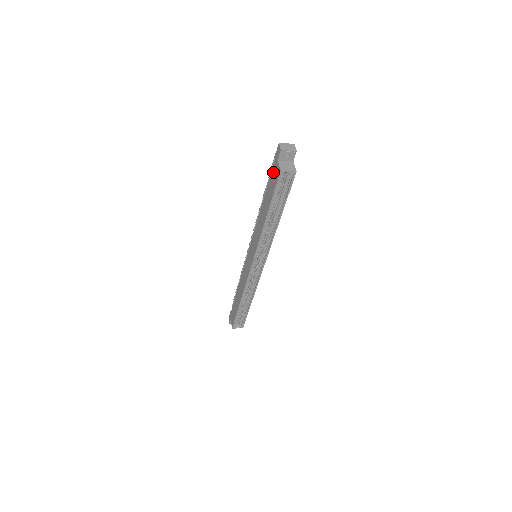
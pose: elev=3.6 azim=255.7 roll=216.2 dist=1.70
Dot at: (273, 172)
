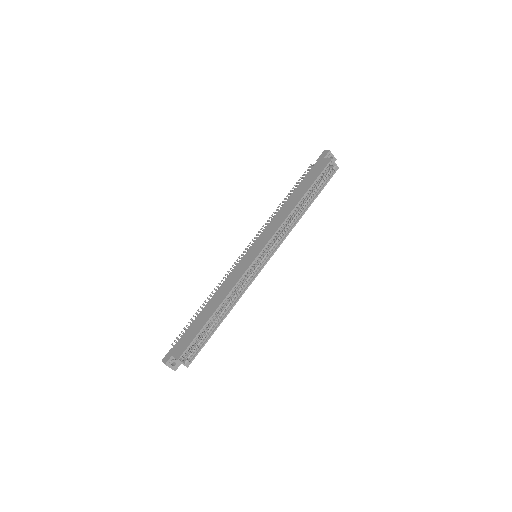
Dot at: (315, 168)
